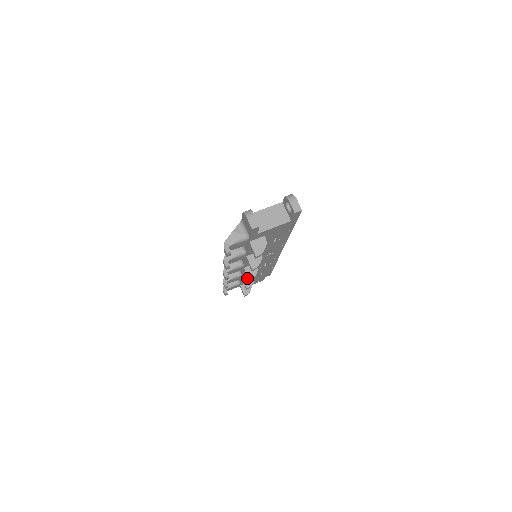
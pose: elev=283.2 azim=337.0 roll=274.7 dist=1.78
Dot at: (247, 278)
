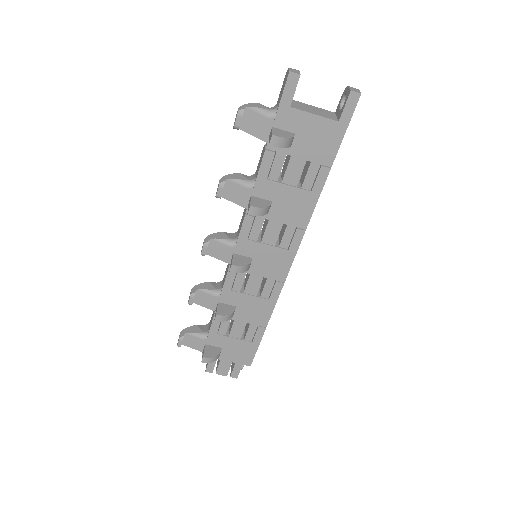
Dot at: (230, 268)
